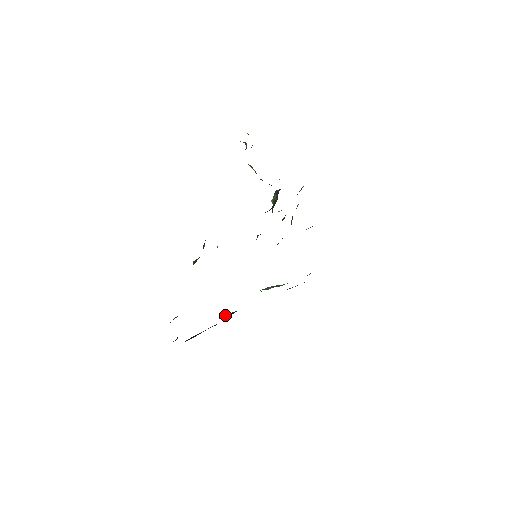
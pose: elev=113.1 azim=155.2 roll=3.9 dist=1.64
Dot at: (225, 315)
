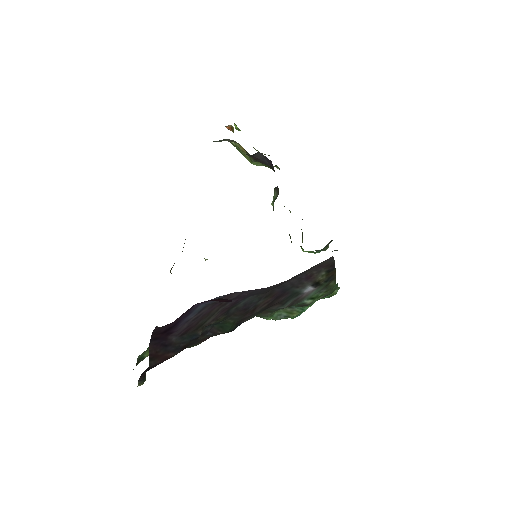
Dot at: (215, 329)
